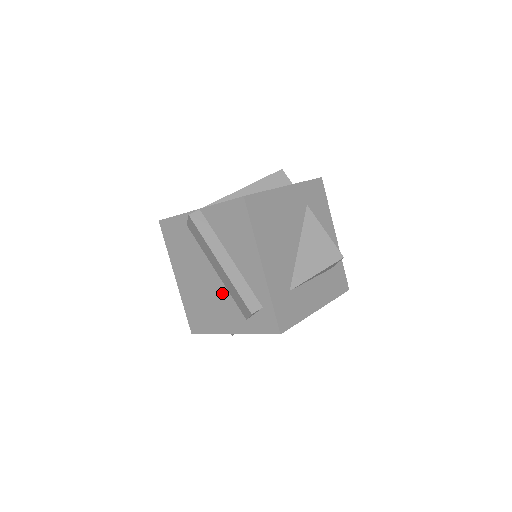
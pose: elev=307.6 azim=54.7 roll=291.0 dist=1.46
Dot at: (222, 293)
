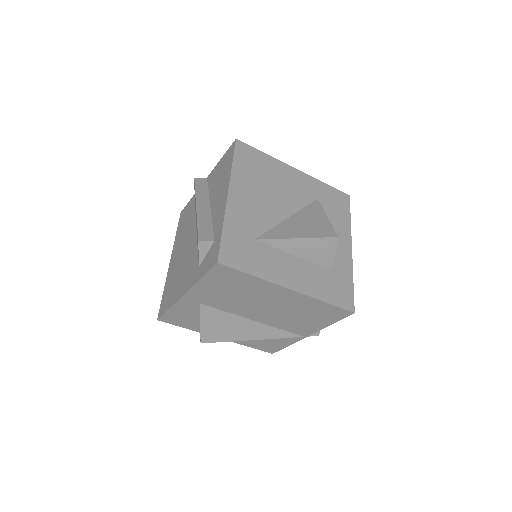
Dot at: (193, 250)
